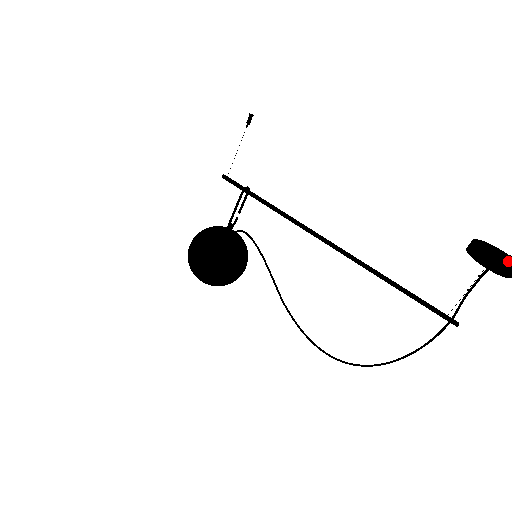
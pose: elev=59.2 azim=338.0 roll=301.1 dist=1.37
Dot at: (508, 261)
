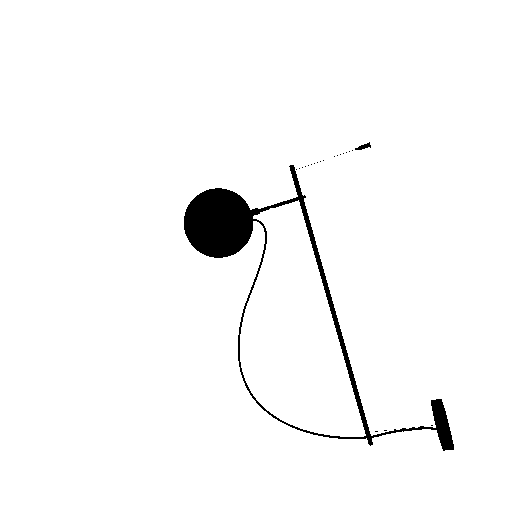
Dot at: occluded
